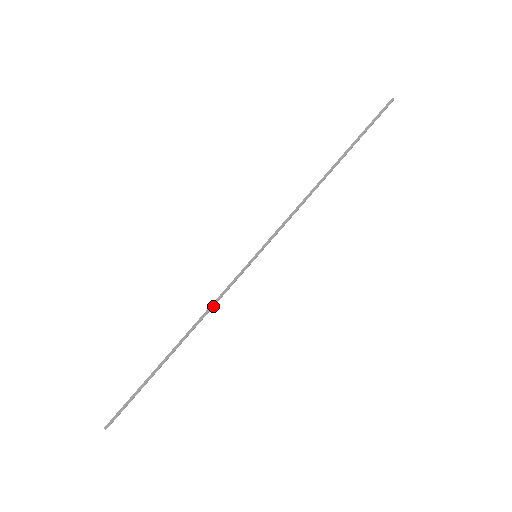
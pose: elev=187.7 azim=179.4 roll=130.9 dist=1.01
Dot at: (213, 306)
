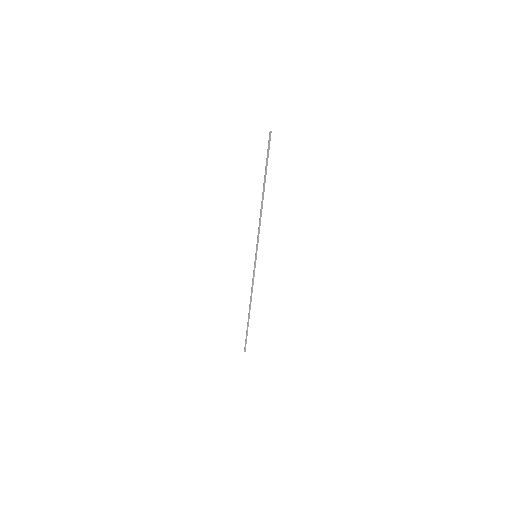
Dot at: occluded
